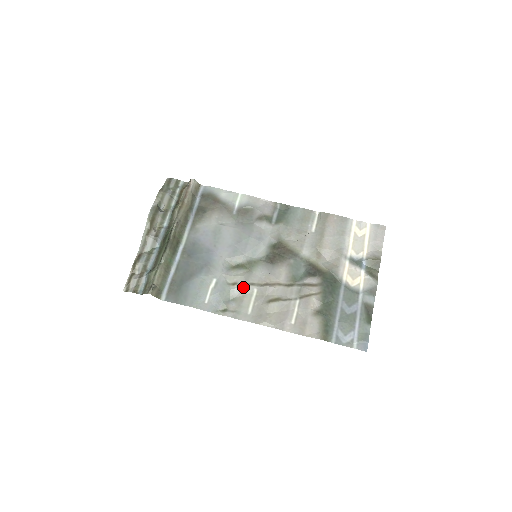
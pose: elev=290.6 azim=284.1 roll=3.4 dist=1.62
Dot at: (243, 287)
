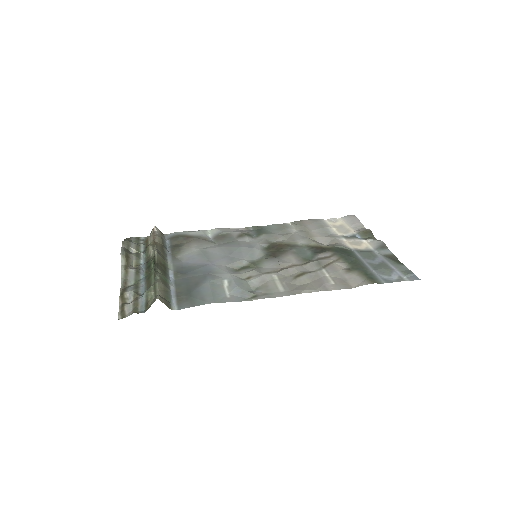
Dot at: (260, 277)
